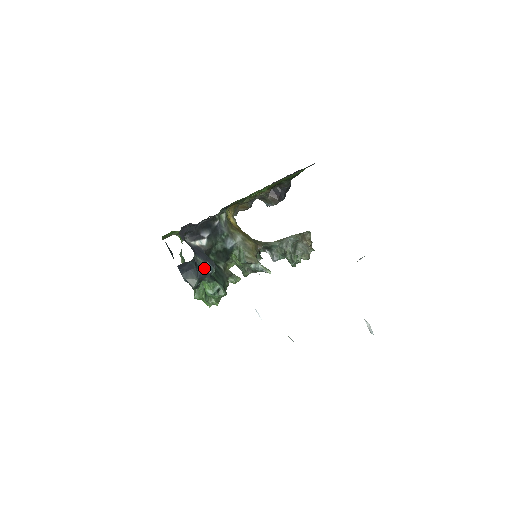
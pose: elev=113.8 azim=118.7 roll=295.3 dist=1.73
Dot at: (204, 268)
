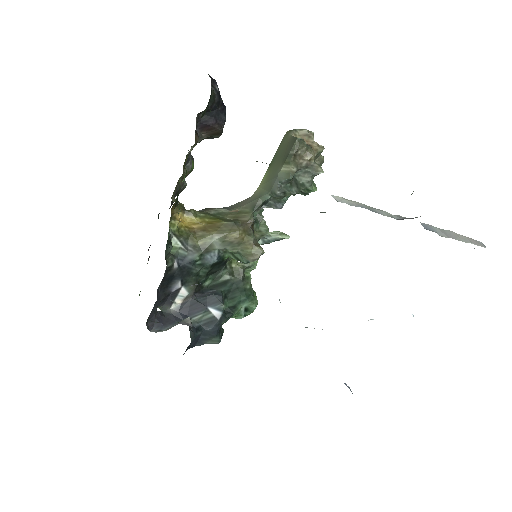
Dot at: (211, 318)
